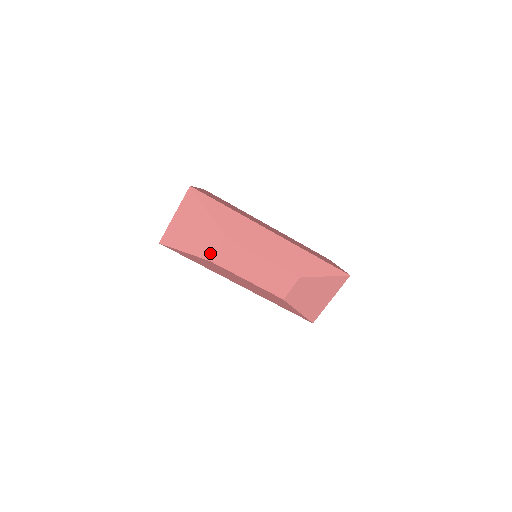
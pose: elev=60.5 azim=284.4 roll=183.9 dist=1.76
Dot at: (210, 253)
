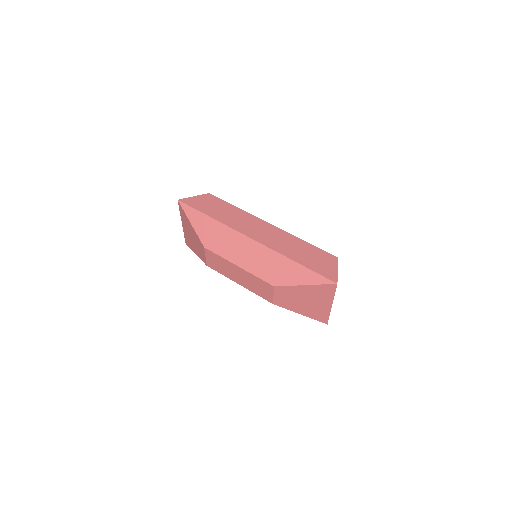
Dot at: (204, 259)
